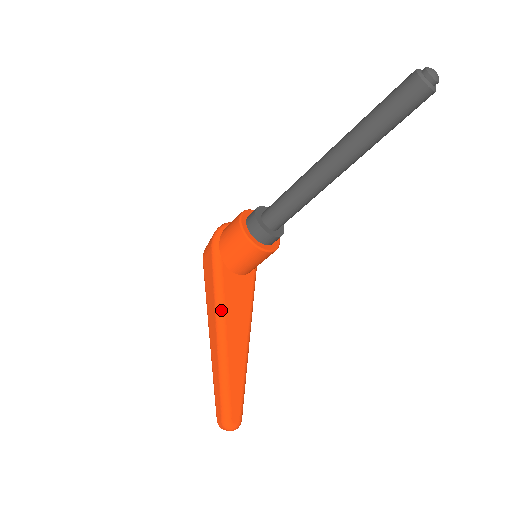
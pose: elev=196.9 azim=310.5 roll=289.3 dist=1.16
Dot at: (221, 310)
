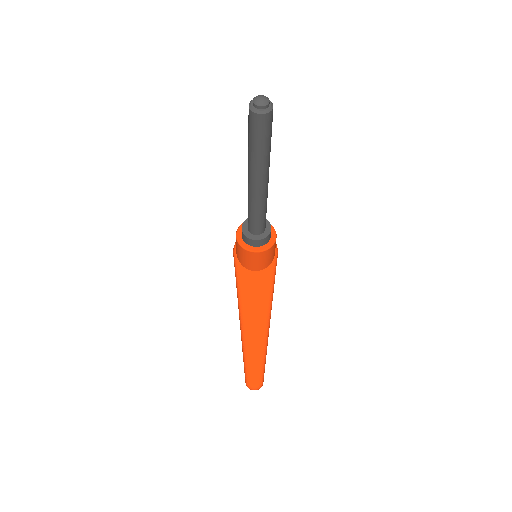
Dot at: (240, 300)
